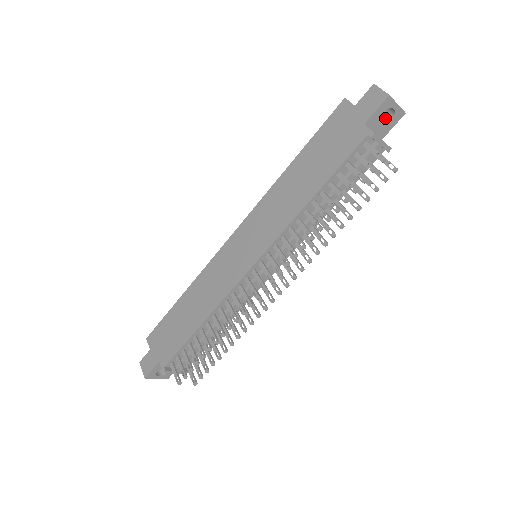
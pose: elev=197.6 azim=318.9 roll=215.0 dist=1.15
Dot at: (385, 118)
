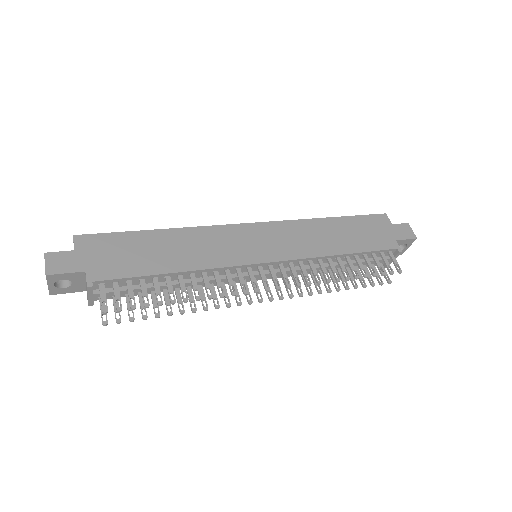
Dot at: occluded
